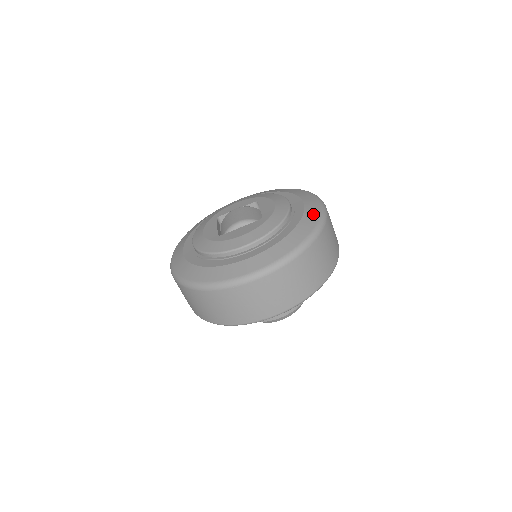
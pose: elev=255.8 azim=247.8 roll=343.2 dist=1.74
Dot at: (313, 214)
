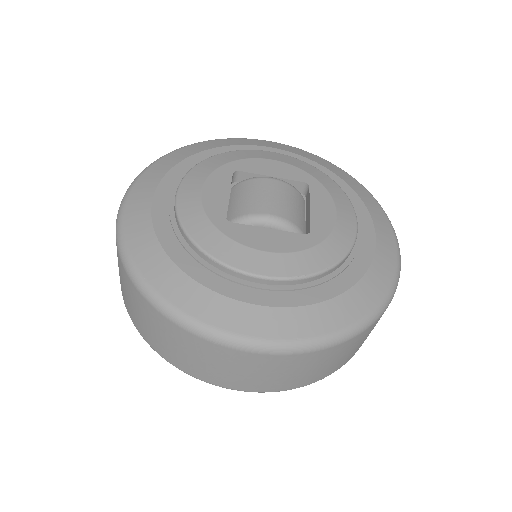
Dot at: (385, 271)
